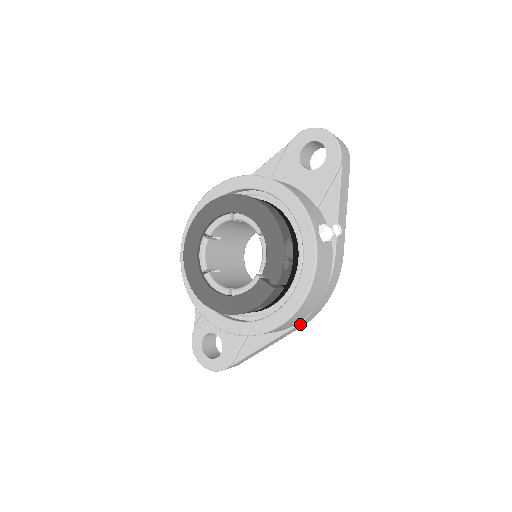
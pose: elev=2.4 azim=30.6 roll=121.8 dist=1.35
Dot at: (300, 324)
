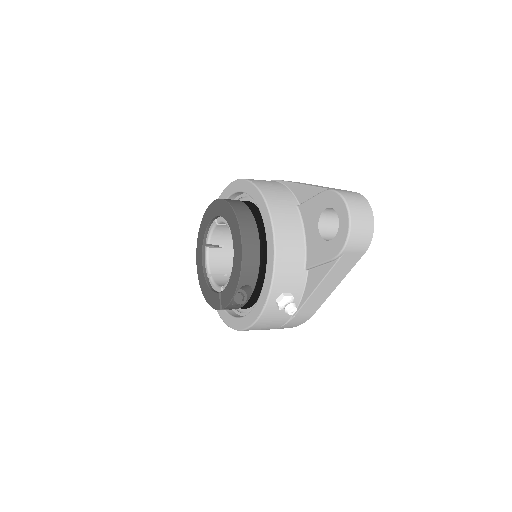
Dot at: occluded
